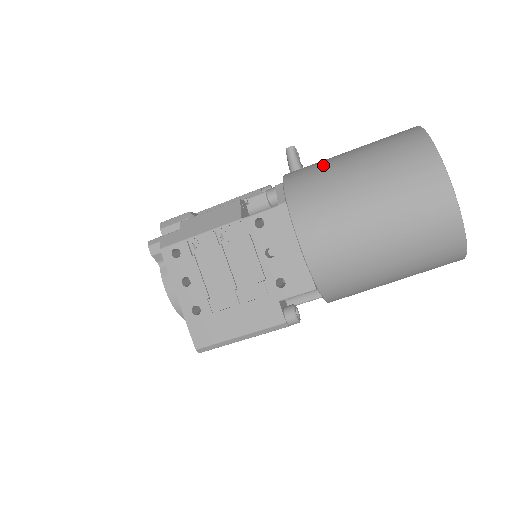
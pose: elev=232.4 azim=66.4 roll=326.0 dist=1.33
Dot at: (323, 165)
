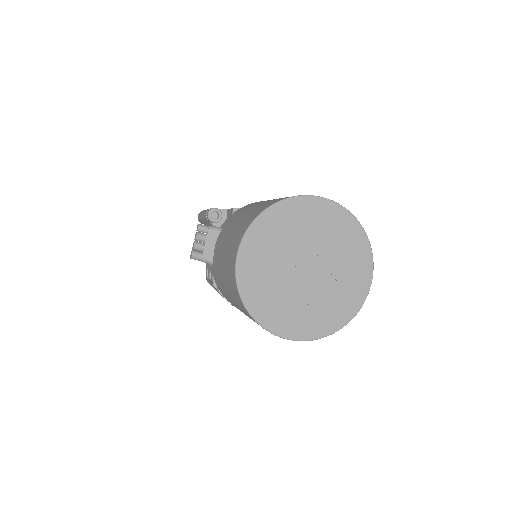
Dot at: (222, 289)
